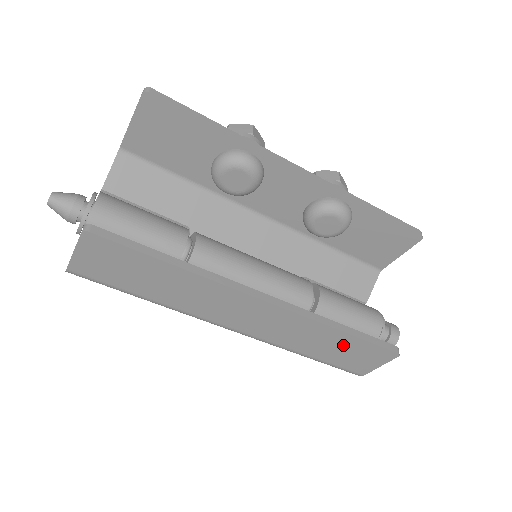
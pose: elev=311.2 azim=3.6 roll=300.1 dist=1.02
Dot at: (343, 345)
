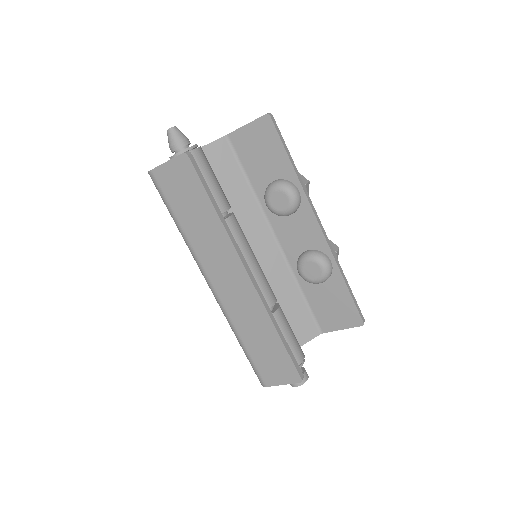
Dot at: (271, 347)
